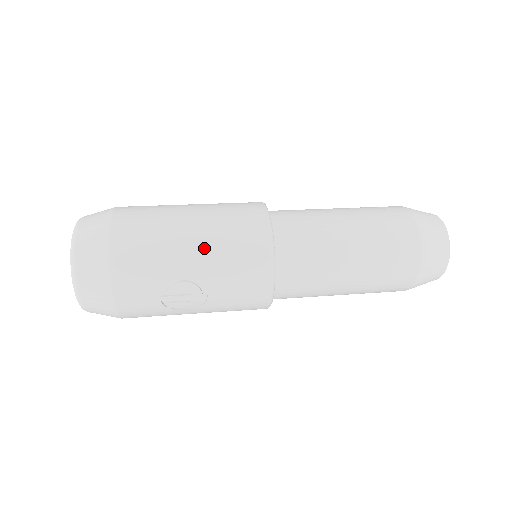
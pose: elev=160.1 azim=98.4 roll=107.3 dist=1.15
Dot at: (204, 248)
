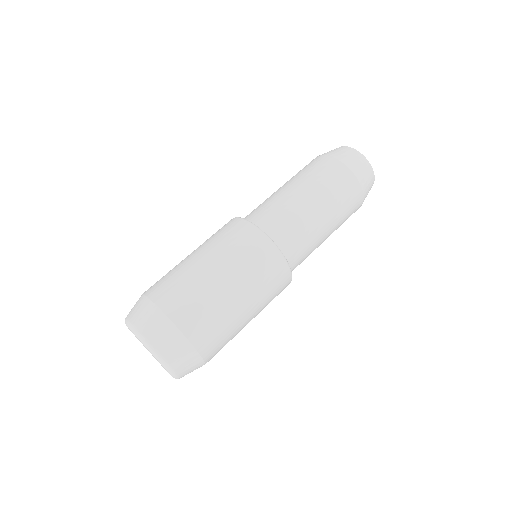
Dot at: (256, 313)
